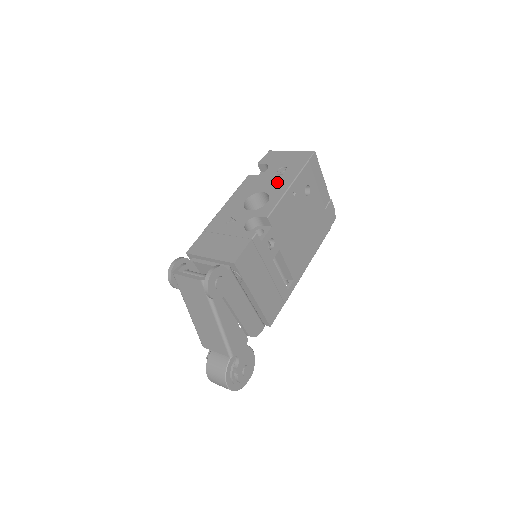
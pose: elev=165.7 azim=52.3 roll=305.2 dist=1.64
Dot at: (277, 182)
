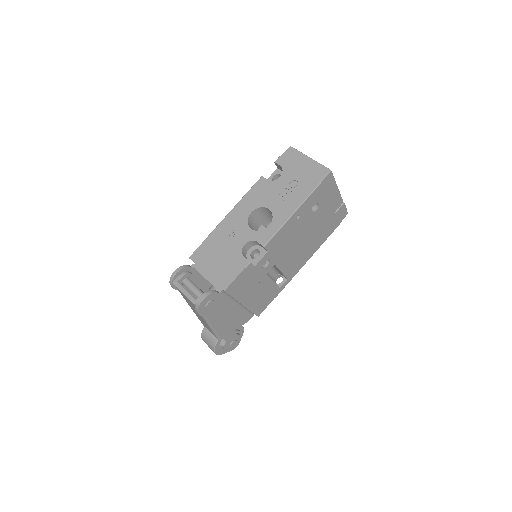
Dot at: (284, 201)
